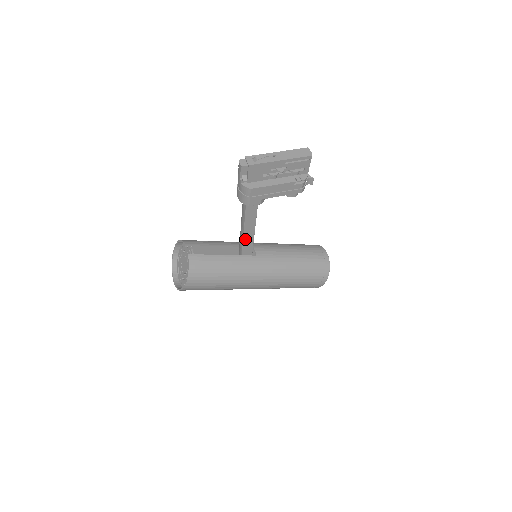
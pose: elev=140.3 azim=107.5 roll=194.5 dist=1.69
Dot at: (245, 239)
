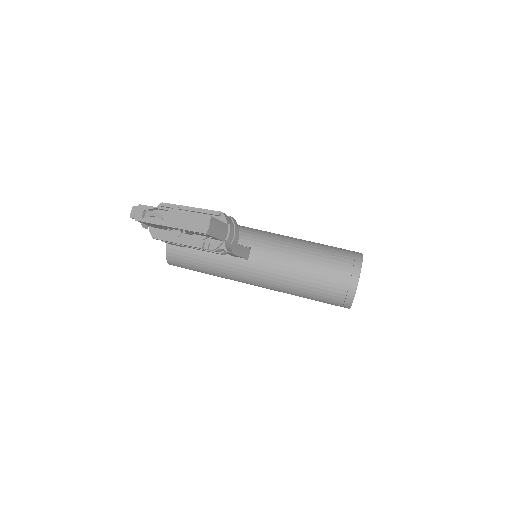
Dot at: occluded
